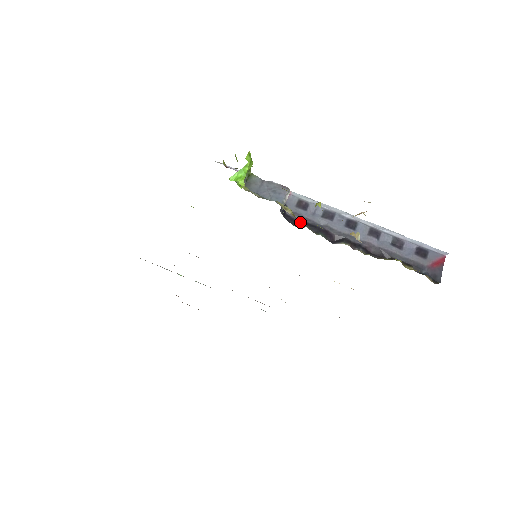
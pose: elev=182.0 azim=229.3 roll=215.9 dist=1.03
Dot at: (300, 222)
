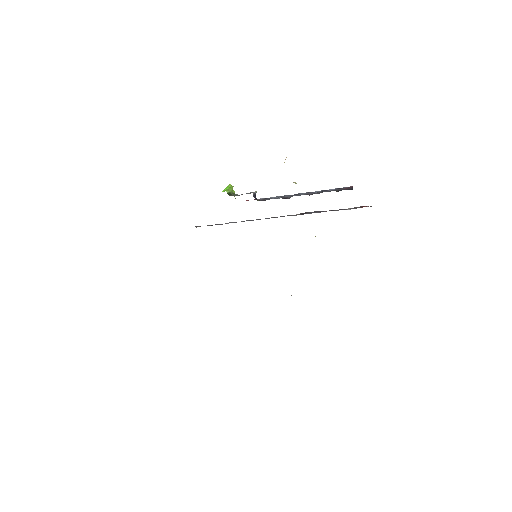
Dot at: occluded
